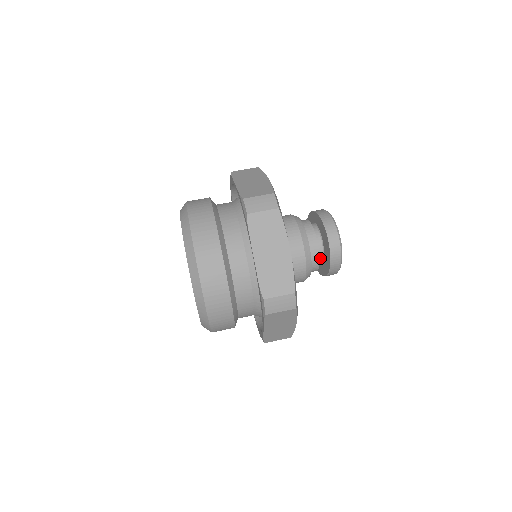
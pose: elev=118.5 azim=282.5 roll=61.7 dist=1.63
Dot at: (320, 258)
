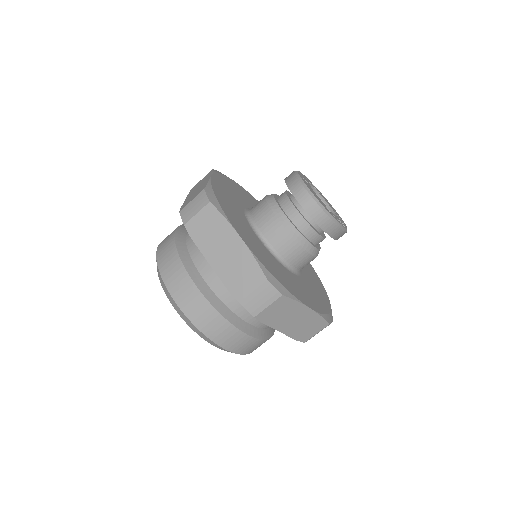
Dot at: (314, 224)
